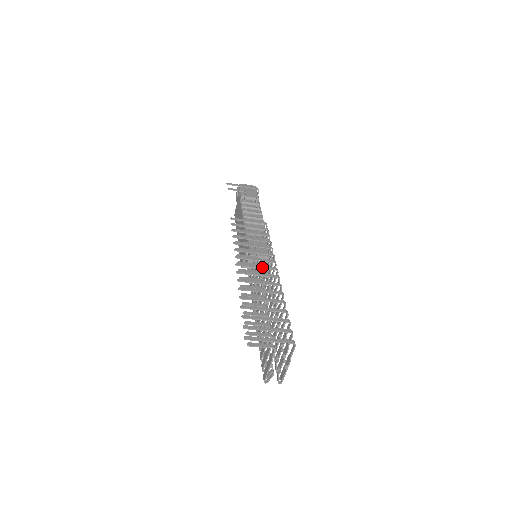
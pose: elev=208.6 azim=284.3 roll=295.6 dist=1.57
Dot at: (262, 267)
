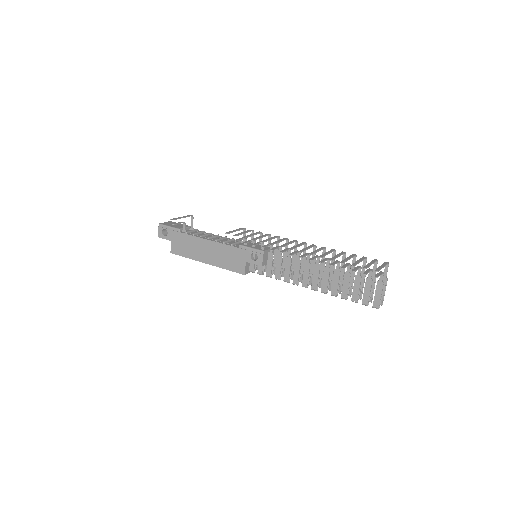
Dot at: (300, 245)
